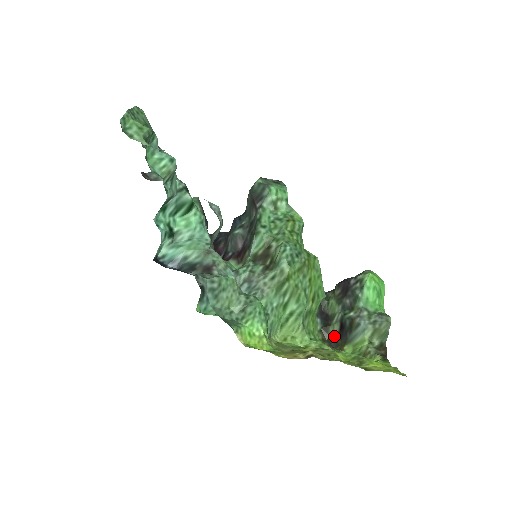
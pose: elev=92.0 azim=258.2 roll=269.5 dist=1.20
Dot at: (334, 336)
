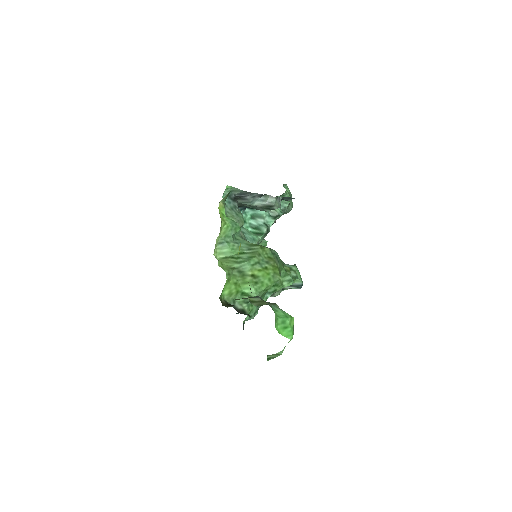
Dot at: occluded
